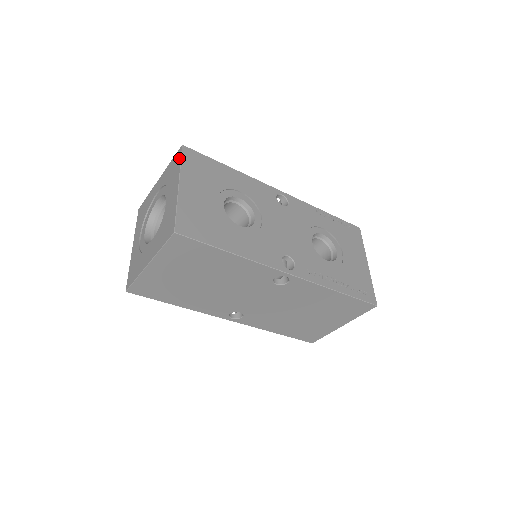
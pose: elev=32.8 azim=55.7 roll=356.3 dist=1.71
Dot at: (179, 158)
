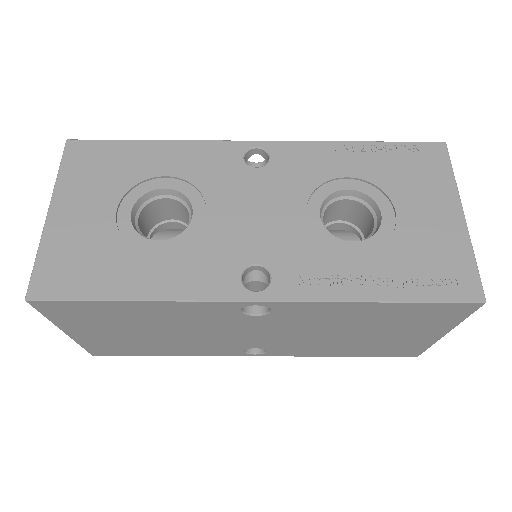
Dot at: (62, 163)
